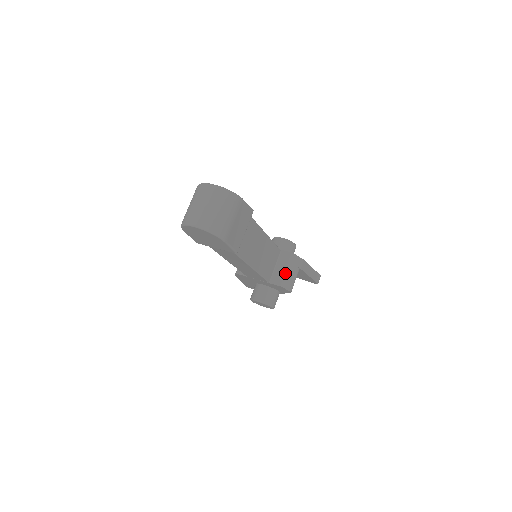
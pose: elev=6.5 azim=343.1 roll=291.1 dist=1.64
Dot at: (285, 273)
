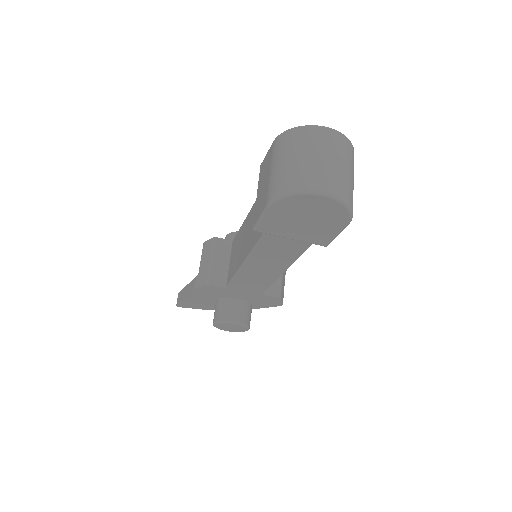
Dot at: (281, 279)
